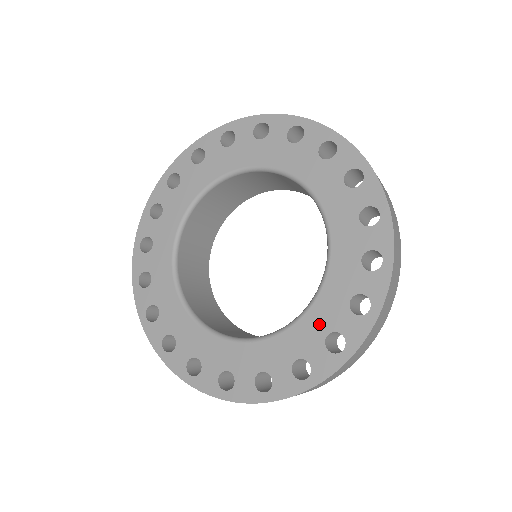
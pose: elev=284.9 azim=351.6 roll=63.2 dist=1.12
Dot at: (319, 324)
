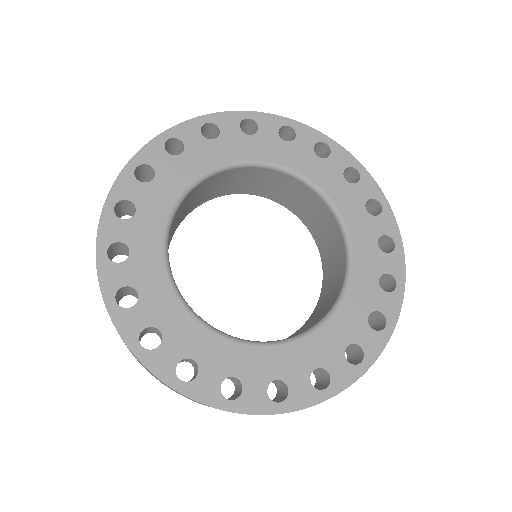
Dot at: (312, 355)
